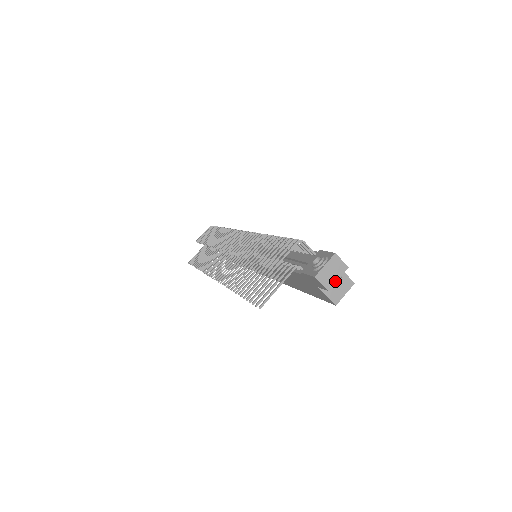
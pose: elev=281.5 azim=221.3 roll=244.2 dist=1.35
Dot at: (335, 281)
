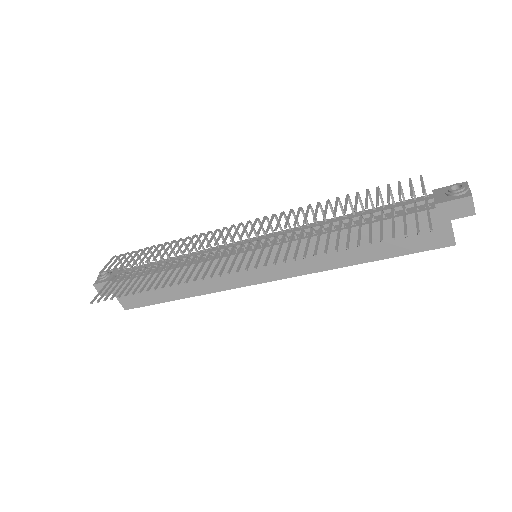
Dot at: occluded
